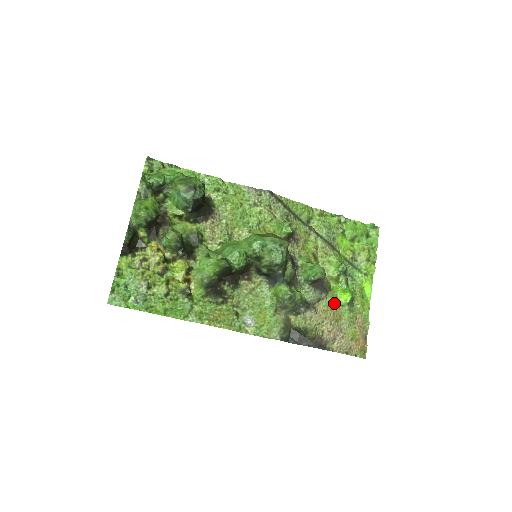
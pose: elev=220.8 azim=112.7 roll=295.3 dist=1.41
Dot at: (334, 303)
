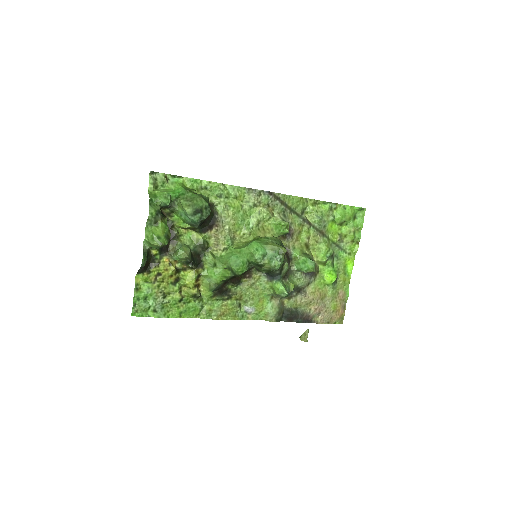
Dot at: (321, 284)
